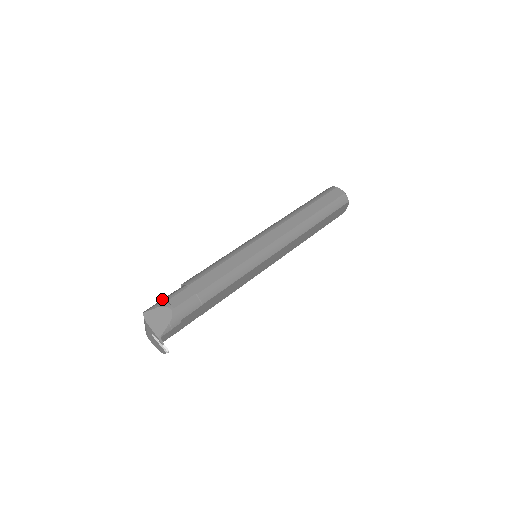
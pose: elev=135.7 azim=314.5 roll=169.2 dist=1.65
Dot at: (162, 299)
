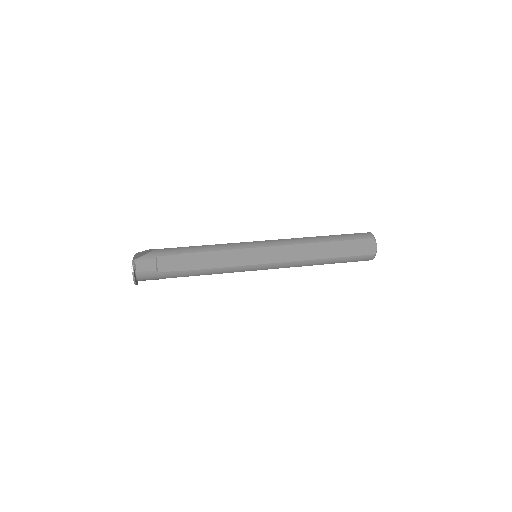
Dot at: occluded
